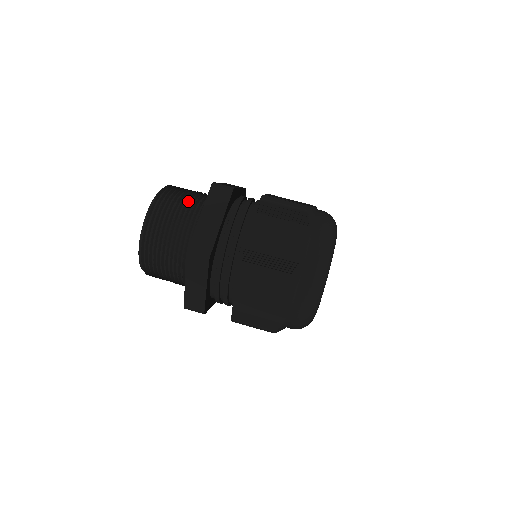
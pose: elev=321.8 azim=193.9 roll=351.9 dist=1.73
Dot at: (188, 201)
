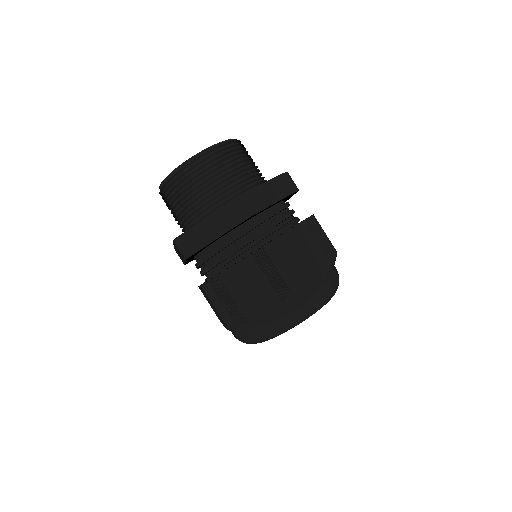
Dot at: (254, 166)
